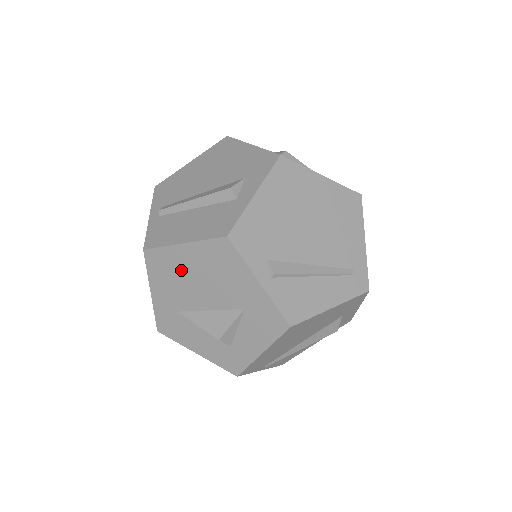
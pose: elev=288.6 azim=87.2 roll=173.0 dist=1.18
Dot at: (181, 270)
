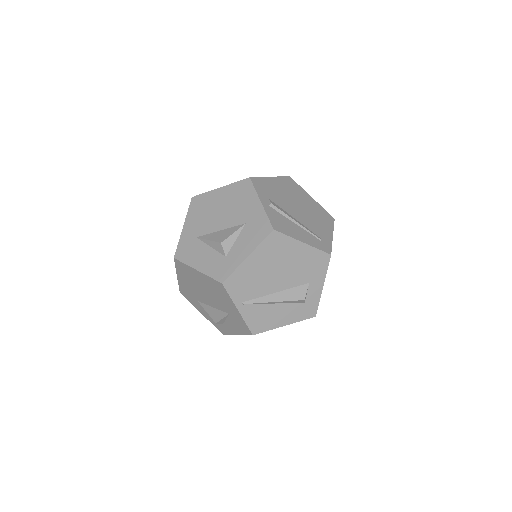
Dot at: (212, 205)
